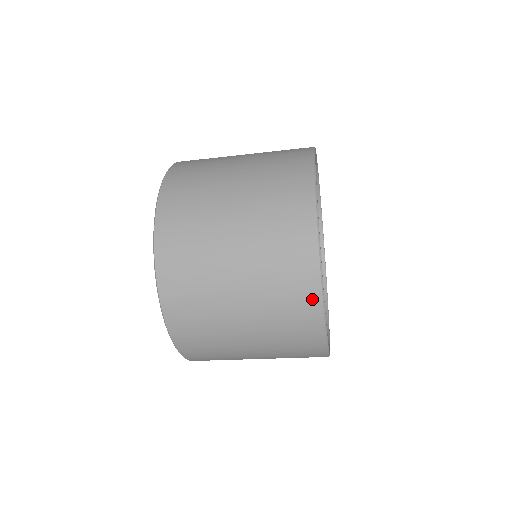
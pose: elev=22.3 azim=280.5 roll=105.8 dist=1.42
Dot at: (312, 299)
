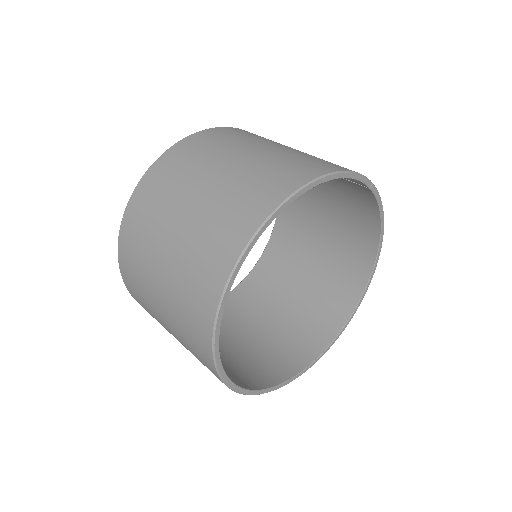
Dot at: (214, 372)
